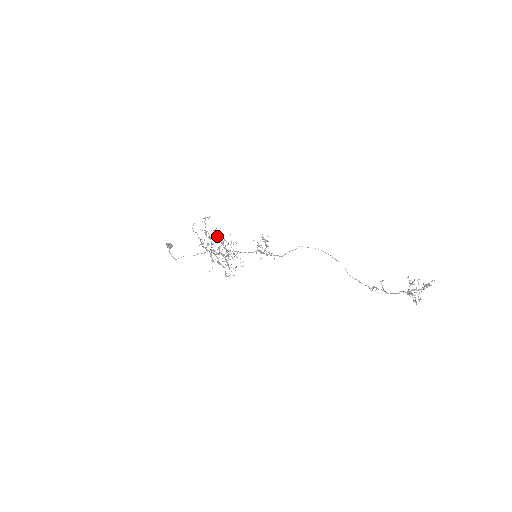
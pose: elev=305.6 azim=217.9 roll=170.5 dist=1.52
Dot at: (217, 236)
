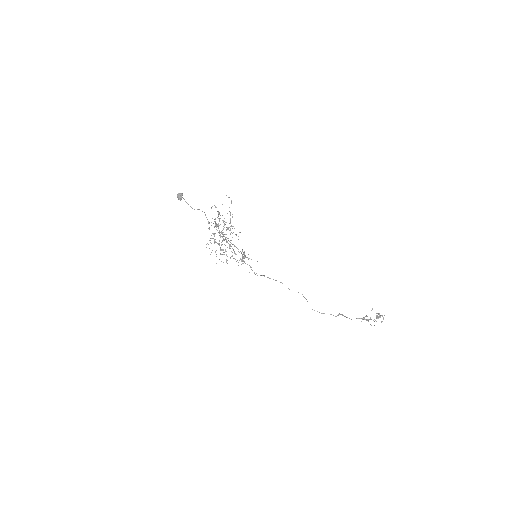
Dot at: occluded
